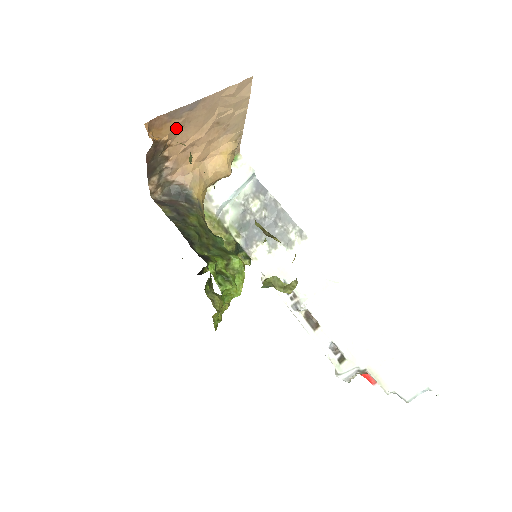
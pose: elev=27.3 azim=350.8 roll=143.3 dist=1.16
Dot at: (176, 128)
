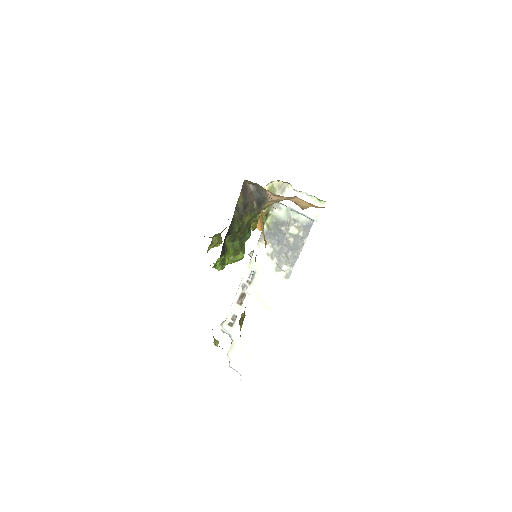
Dot at: occluded
